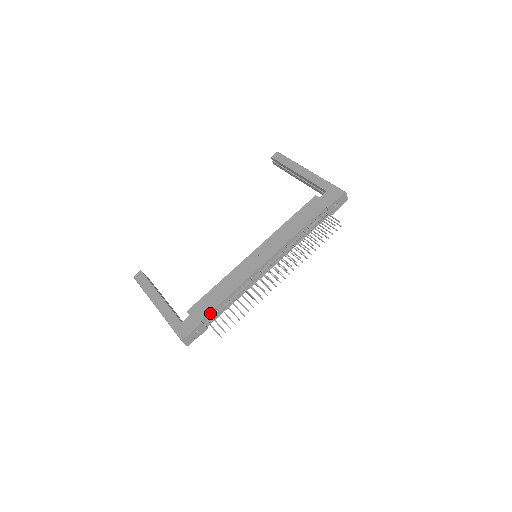
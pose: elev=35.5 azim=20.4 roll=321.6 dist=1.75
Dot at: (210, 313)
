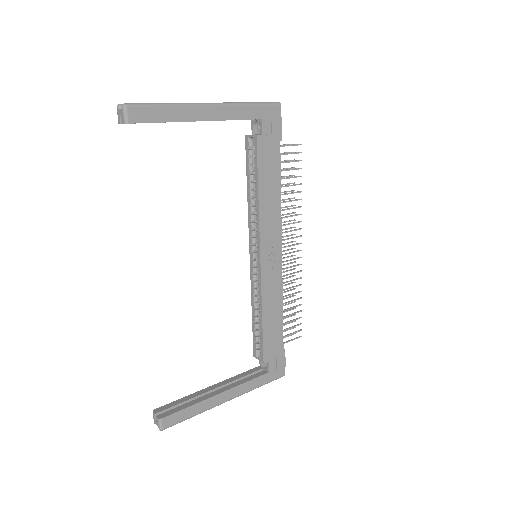
Dot at: (282, 338)
